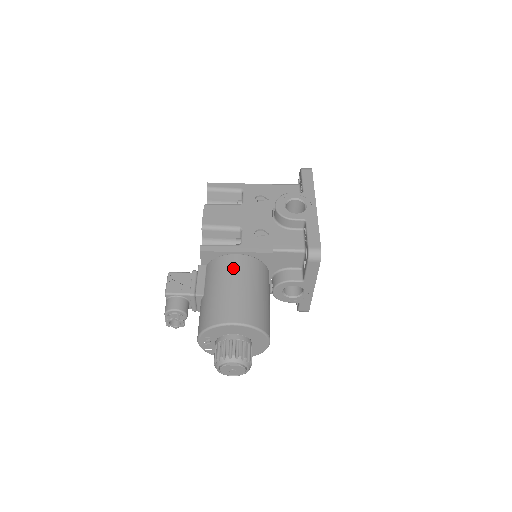
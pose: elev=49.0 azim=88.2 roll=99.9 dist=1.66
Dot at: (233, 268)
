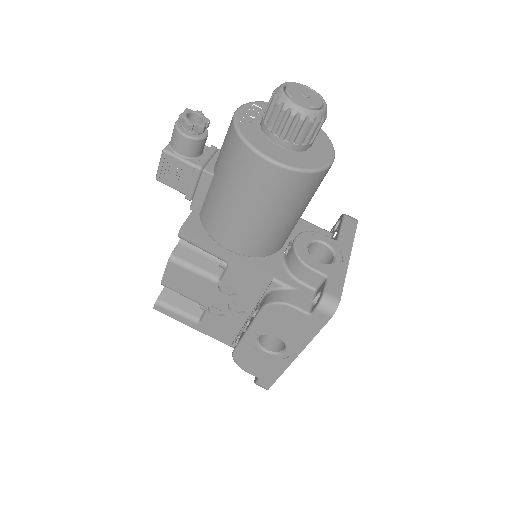
Dot at: occluded
